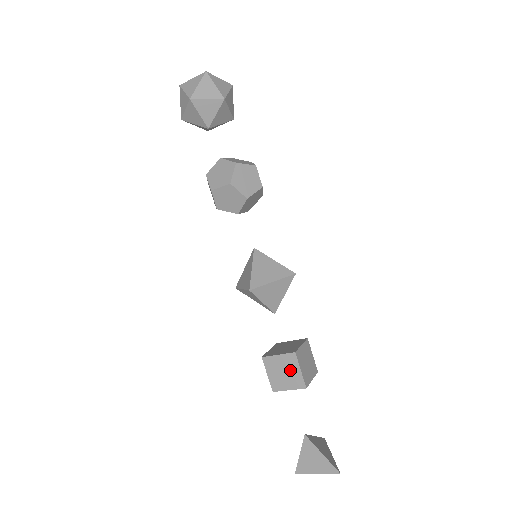
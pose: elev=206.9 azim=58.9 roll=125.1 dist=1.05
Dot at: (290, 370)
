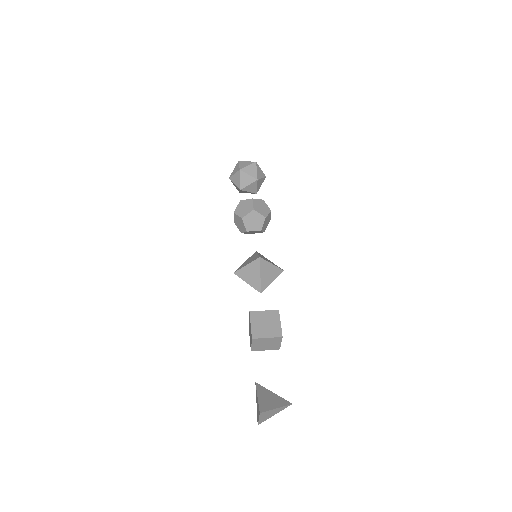
Dot at: (250, 328)
